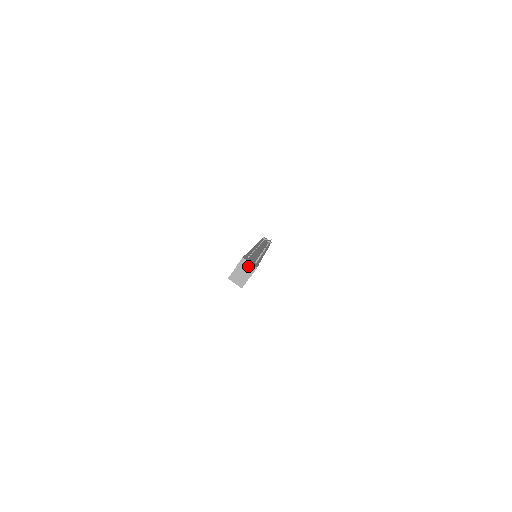
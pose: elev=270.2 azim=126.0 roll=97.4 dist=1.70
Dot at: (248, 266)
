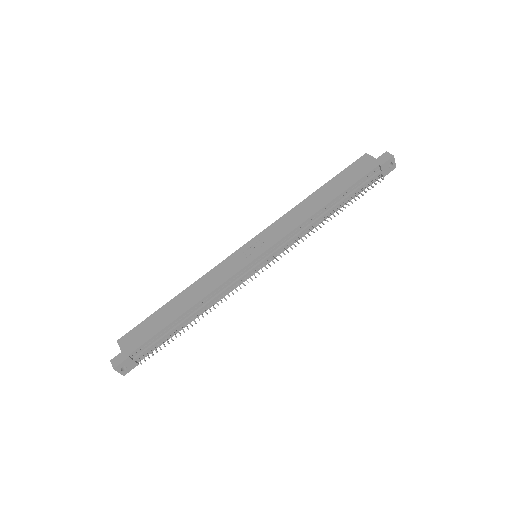
Dot at: (118, 370)
